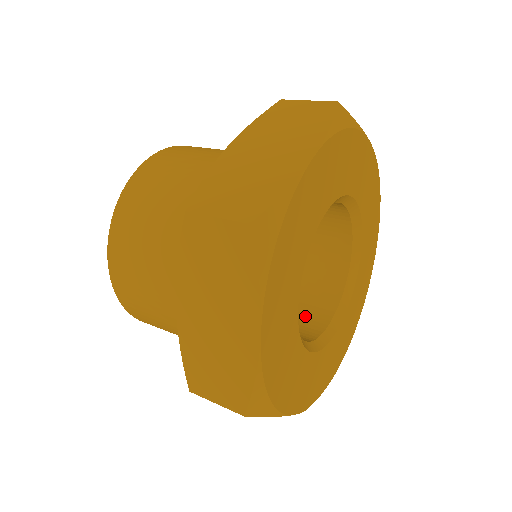
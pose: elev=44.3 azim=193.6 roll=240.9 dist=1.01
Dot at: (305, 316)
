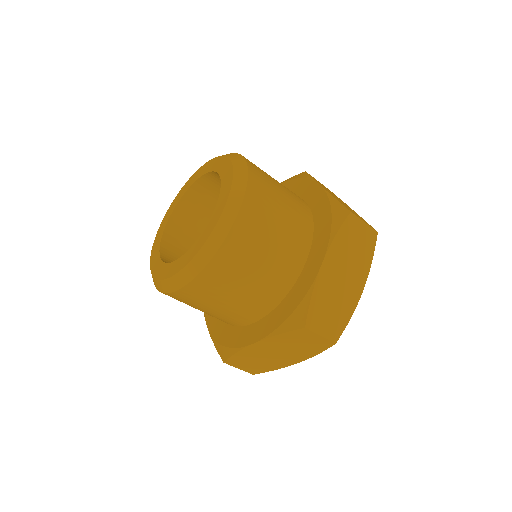
Dot at: occluded
